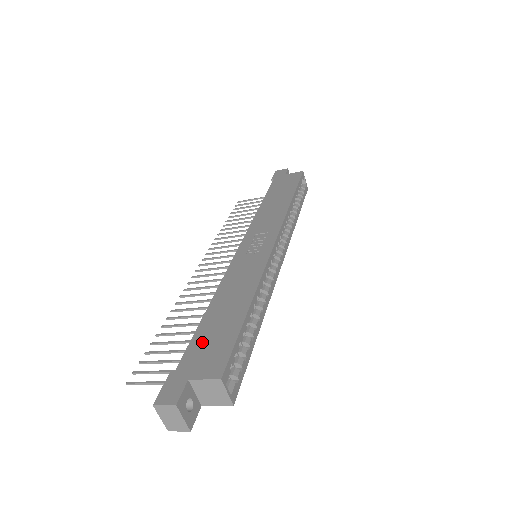
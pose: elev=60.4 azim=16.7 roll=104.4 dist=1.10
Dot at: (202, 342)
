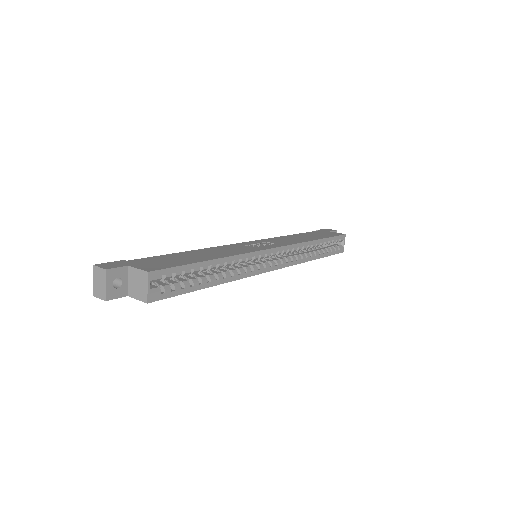
Dot at: (160, 259)
